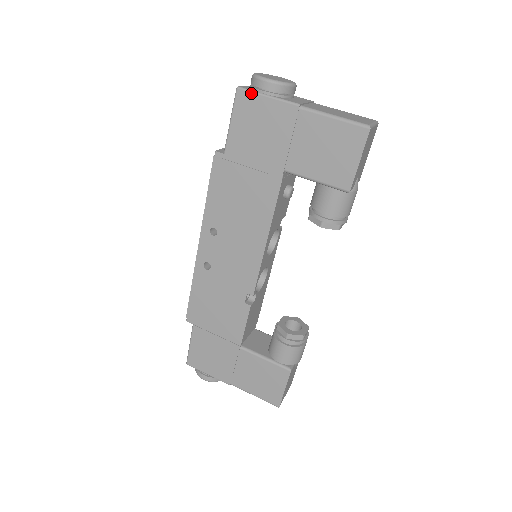
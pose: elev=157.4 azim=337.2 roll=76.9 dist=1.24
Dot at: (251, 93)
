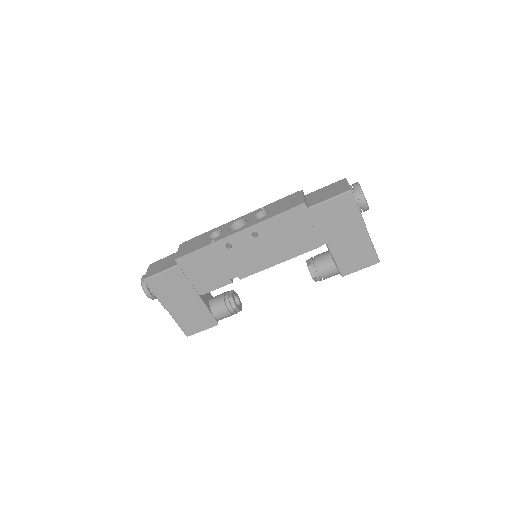
Dot at: (354, 200)
